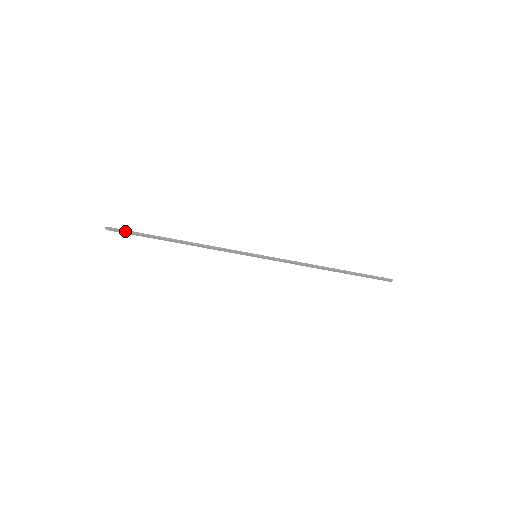
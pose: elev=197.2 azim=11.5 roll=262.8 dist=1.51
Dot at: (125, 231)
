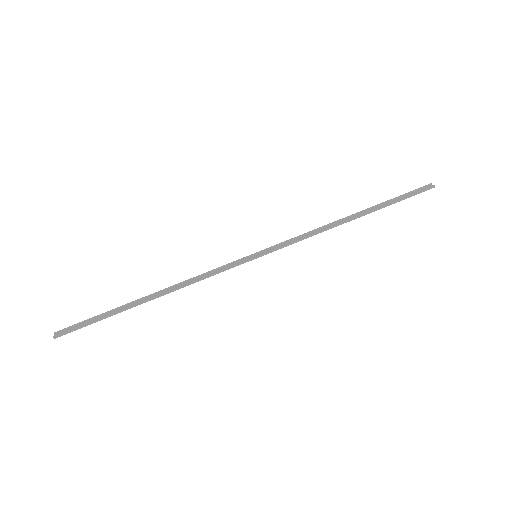
Dot at: (80, 327)
